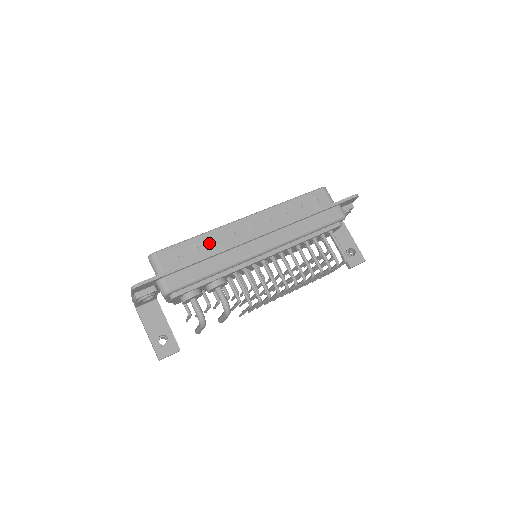
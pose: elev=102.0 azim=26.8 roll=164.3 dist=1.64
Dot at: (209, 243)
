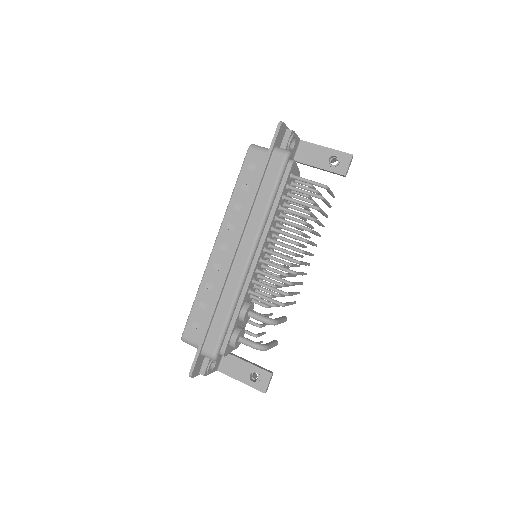
Dot at: (209, 292)
